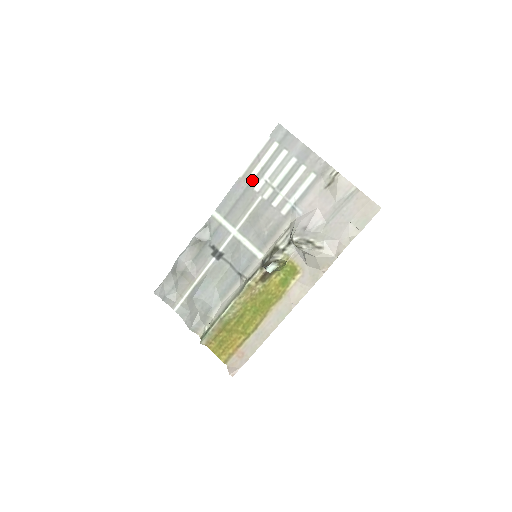
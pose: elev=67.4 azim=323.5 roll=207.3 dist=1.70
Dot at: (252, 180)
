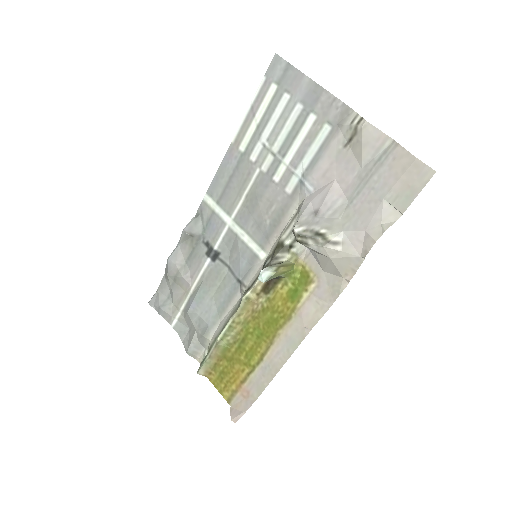
Dot at: (246, 145)
